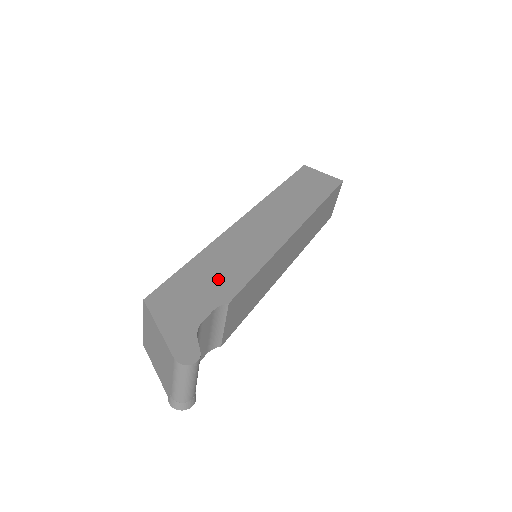
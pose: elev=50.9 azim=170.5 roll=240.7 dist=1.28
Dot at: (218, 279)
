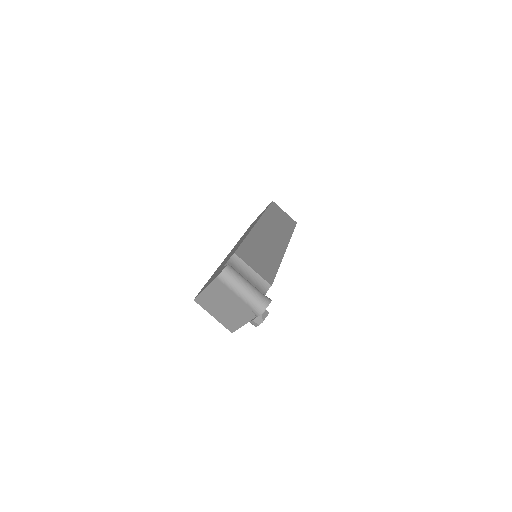
Dot at: occluded
